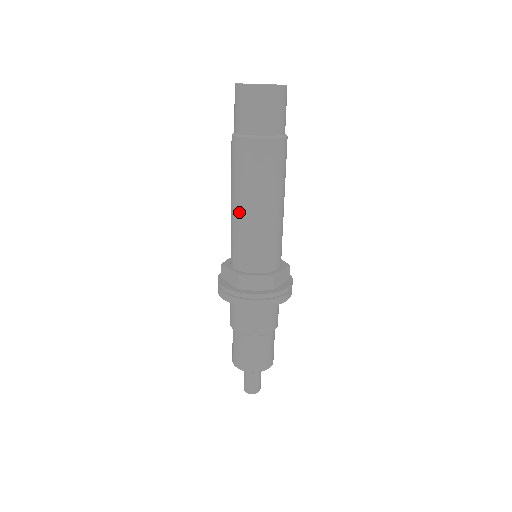
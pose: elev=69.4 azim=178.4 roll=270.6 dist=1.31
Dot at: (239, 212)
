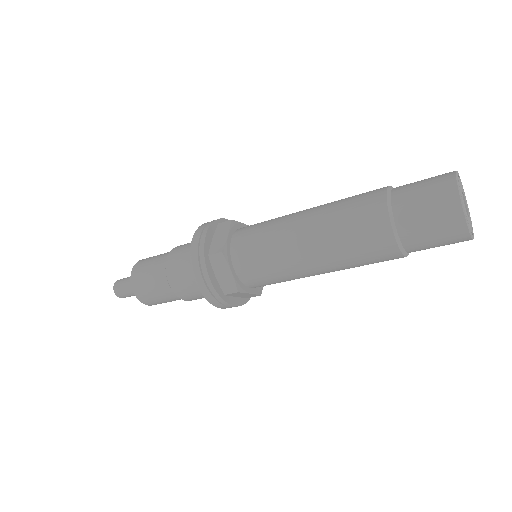
Dot at: (296, 229)
